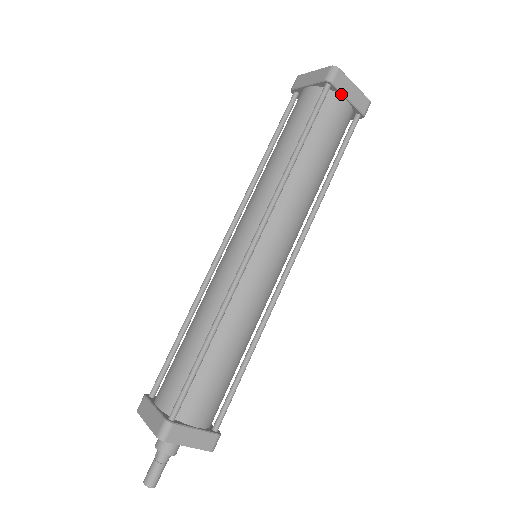
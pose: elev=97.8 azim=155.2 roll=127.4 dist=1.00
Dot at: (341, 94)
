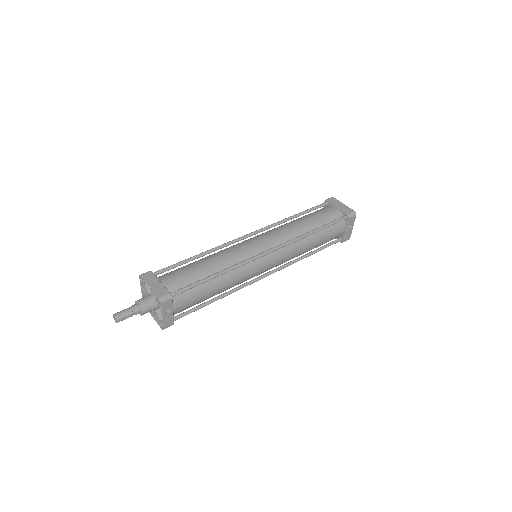
Dot at: (333, 205)
